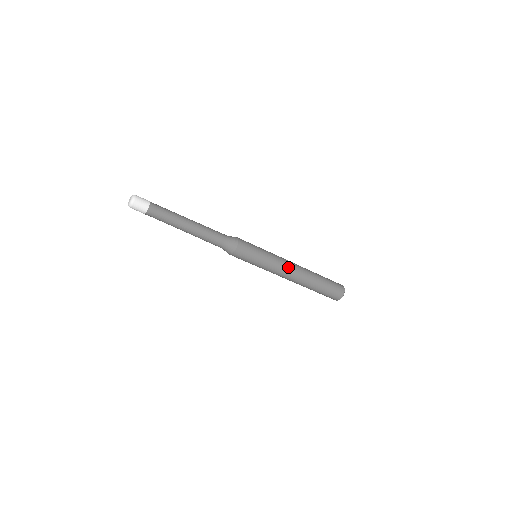
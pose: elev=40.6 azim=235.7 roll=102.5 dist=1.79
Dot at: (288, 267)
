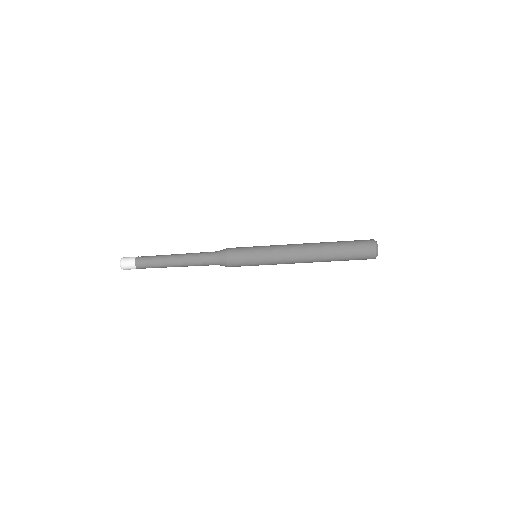
Dot at: (291, 255)
